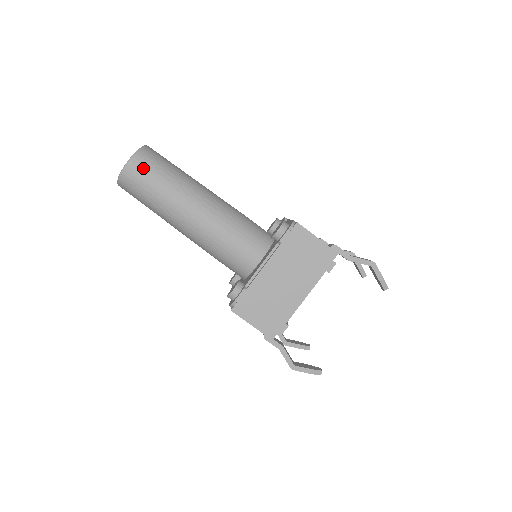
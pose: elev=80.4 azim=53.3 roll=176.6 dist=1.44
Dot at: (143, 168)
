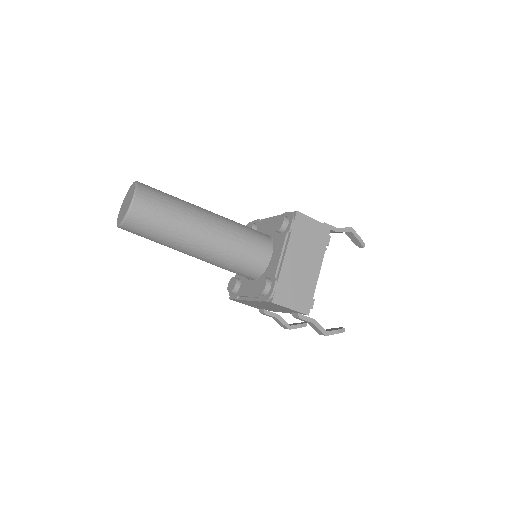
Dot at: (149, 201)
